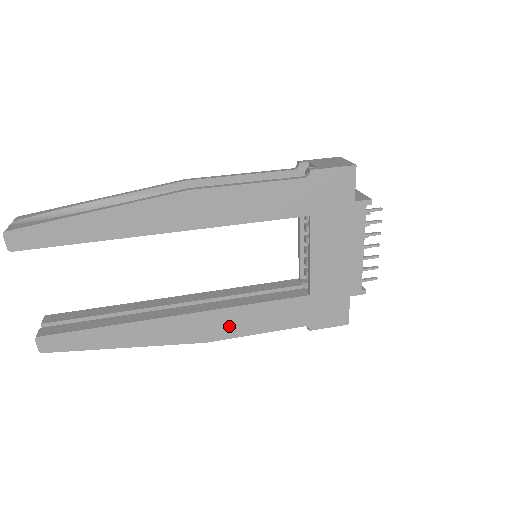
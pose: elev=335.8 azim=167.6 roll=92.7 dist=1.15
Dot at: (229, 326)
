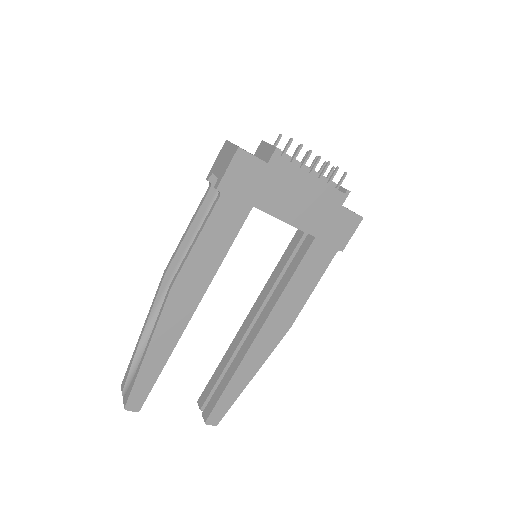
Dot at: (291, 307)
